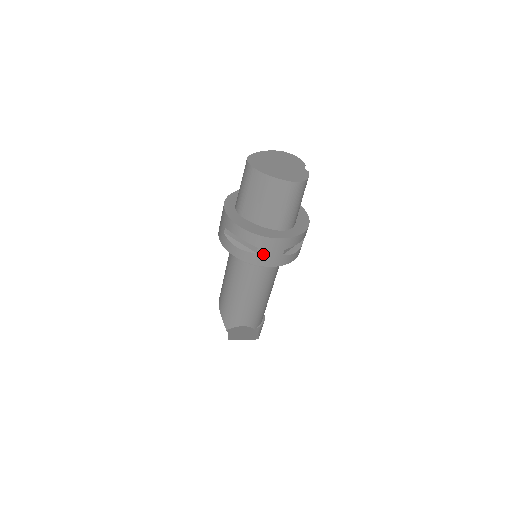
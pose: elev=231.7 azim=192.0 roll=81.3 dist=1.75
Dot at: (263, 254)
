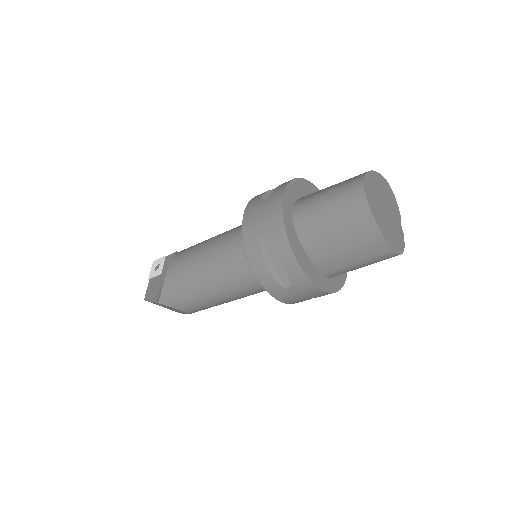
Dot at: (291, 292)
